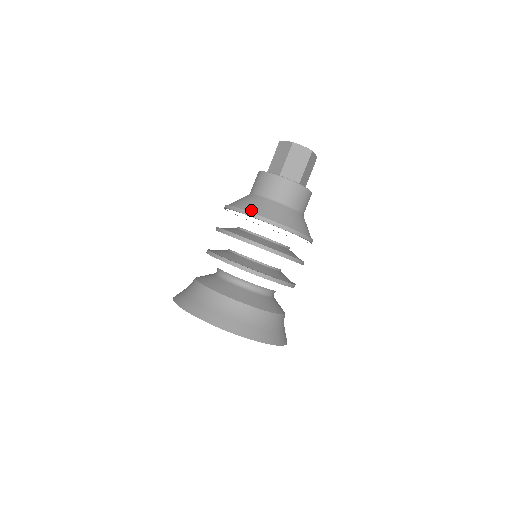
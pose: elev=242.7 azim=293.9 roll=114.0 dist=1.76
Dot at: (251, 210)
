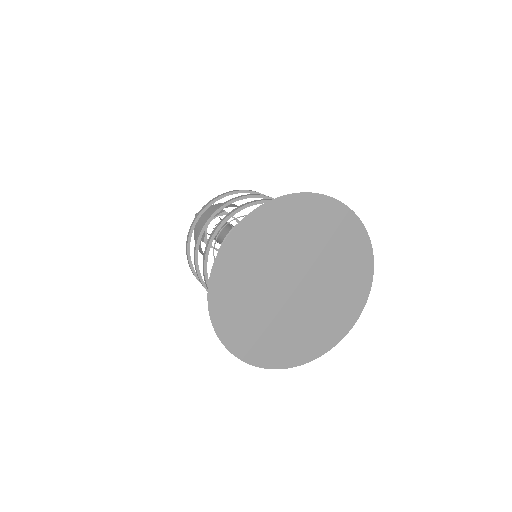
Dot at: occluded
